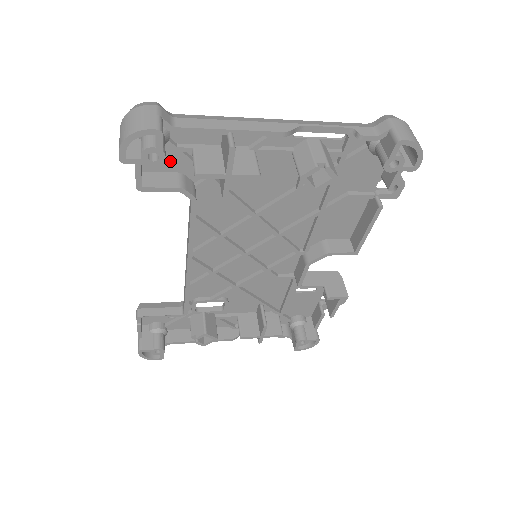
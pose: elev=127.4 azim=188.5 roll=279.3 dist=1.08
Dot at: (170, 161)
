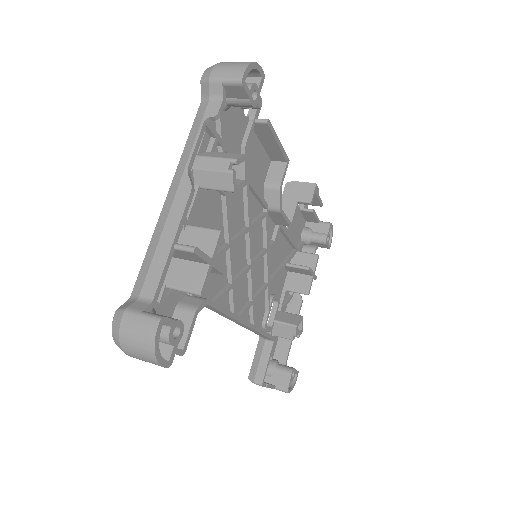
Dot at: (164, 313)
